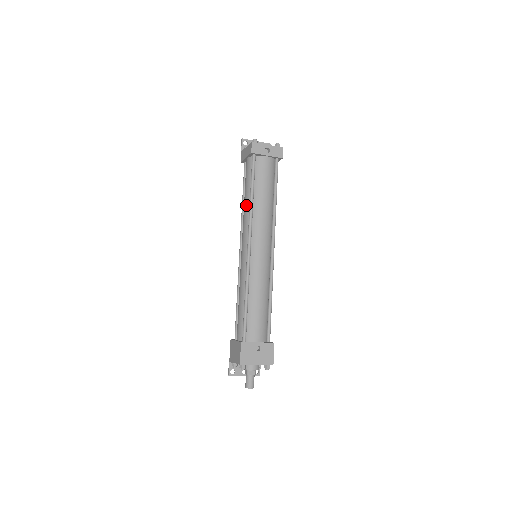
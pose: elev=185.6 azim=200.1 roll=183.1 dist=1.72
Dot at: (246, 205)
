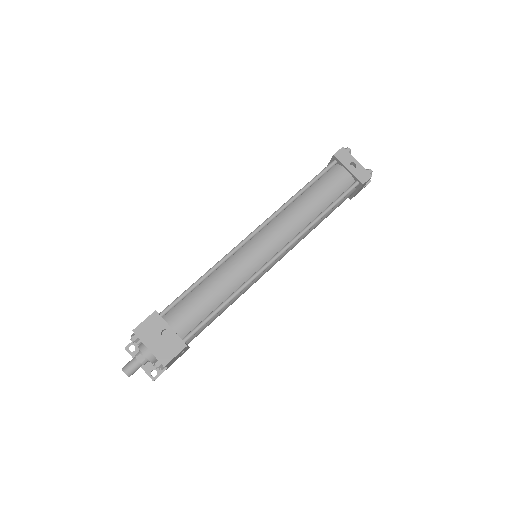
Dot at: occluded
